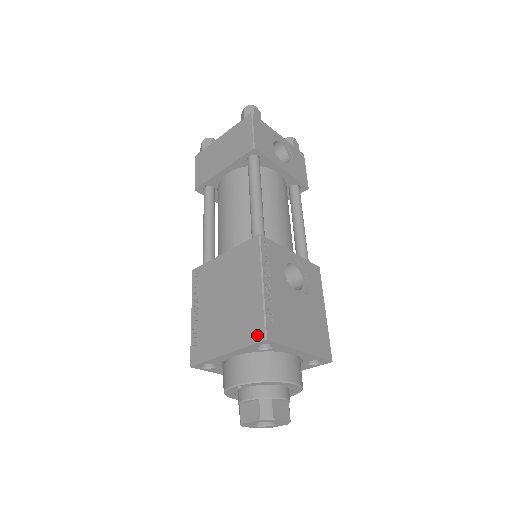
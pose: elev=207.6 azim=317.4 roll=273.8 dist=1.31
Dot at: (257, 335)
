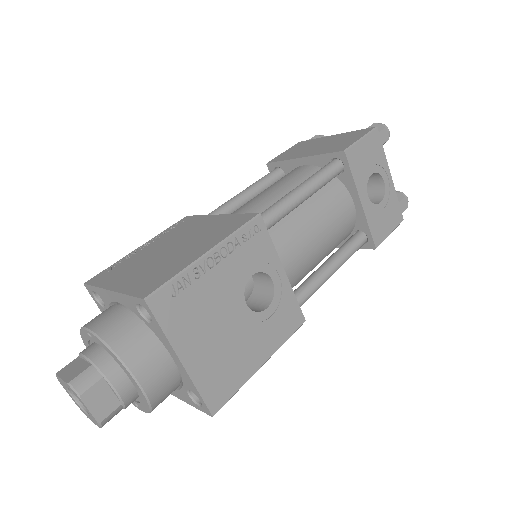
Dot at: (145, 290)
